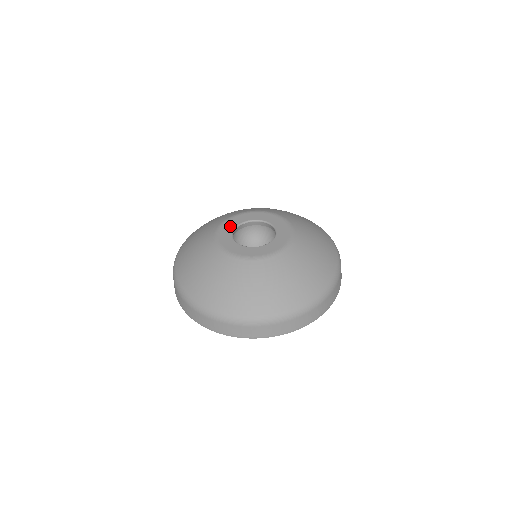
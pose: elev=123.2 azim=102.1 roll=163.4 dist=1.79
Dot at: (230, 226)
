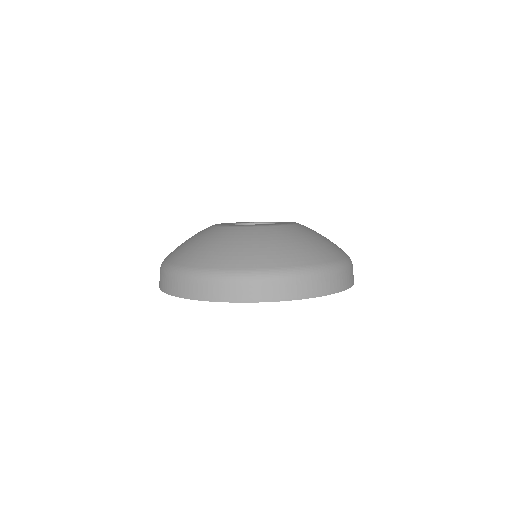
Dot at: (227, 223)
